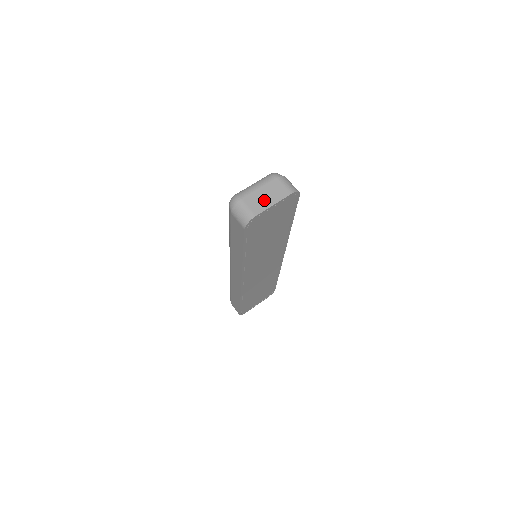
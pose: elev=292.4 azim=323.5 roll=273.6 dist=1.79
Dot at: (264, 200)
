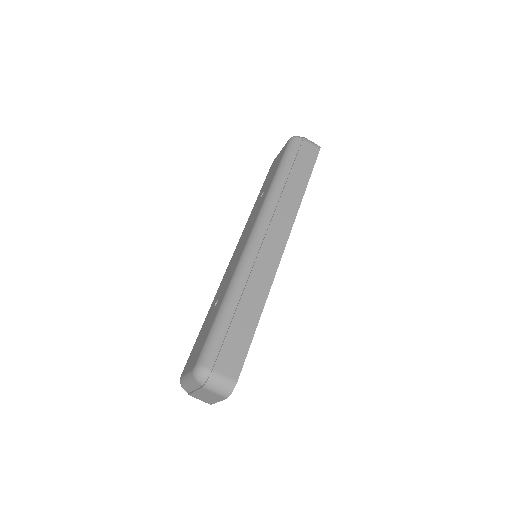
Dot at: (207, 398)
